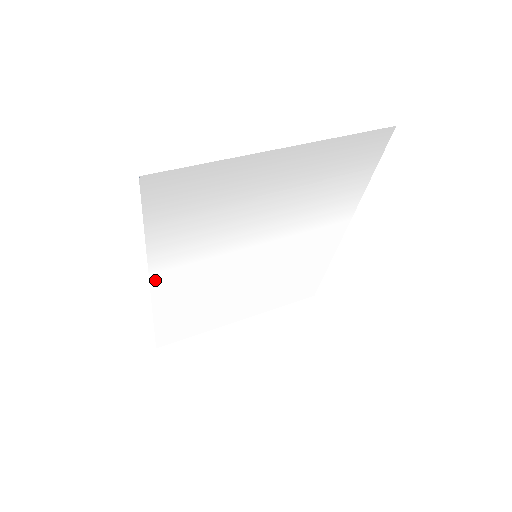
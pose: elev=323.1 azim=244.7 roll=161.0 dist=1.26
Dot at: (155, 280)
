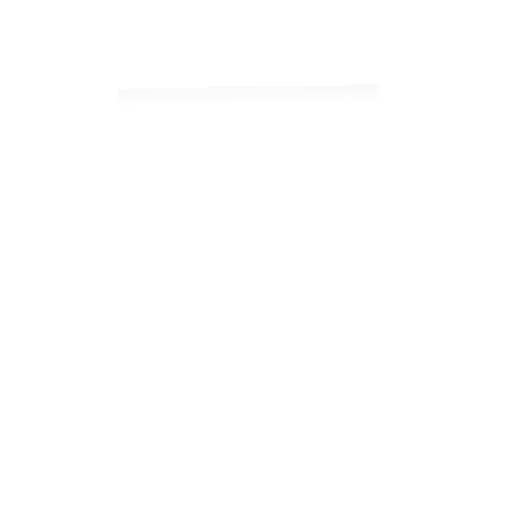
Dot at: (133, 252)
